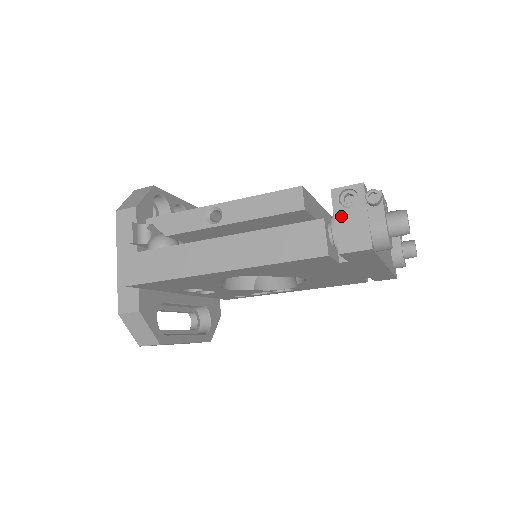
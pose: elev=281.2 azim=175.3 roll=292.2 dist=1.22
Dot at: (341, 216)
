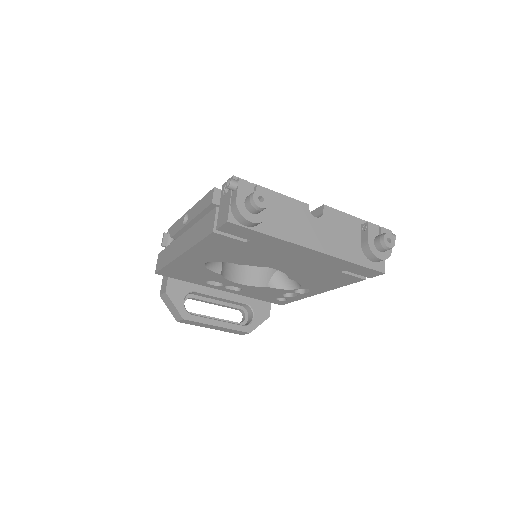
Dot at: (222, 202)
